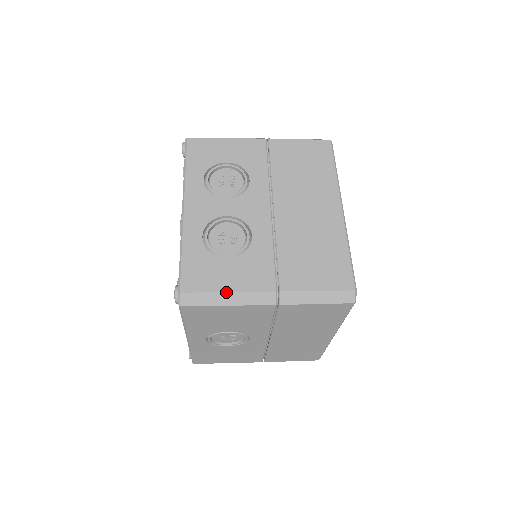
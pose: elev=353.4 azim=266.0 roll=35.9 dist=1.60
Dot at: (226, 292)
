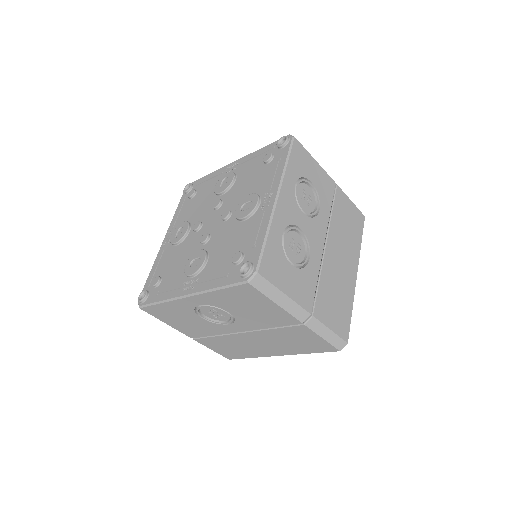
Dot at: (285, 294)
